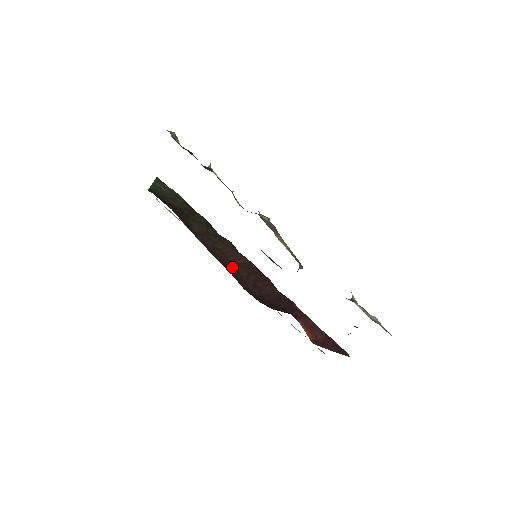
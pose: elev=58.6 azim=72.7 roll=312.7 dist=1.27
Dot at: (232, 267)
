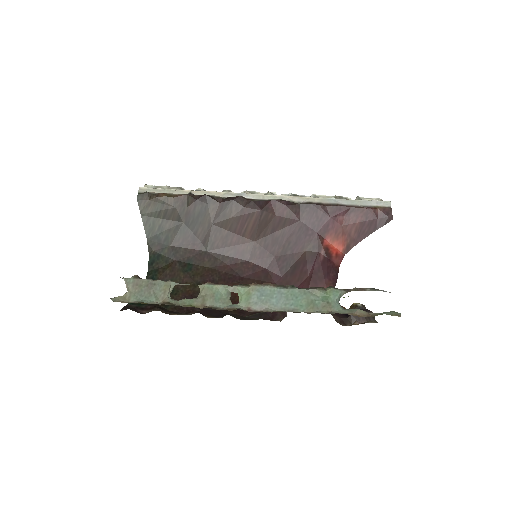
Dot at: (248, 244)
